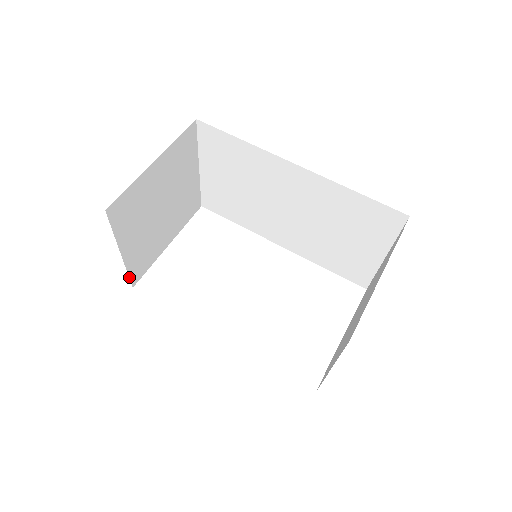
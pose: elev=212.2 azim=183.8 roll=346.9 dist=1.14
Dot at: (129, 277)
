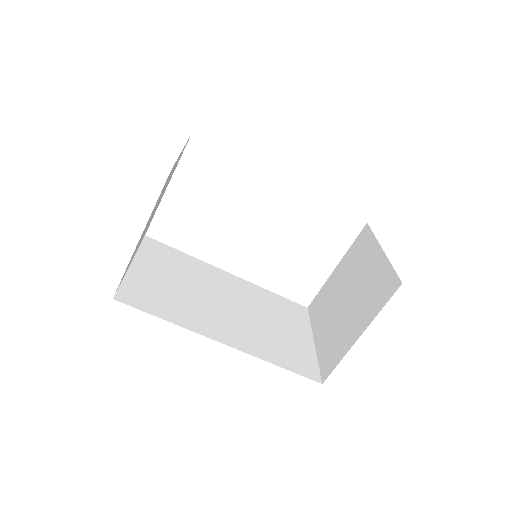
Dot at: occluded
